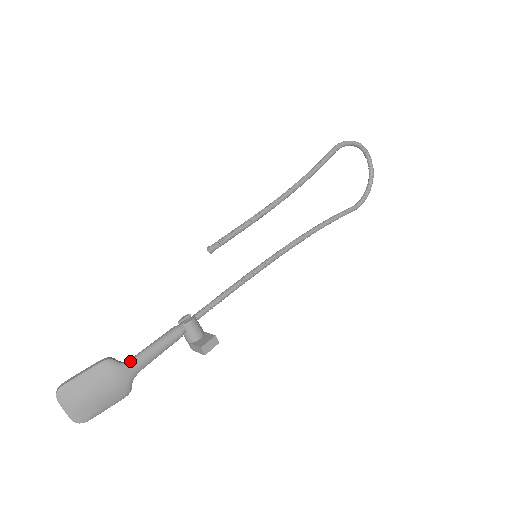
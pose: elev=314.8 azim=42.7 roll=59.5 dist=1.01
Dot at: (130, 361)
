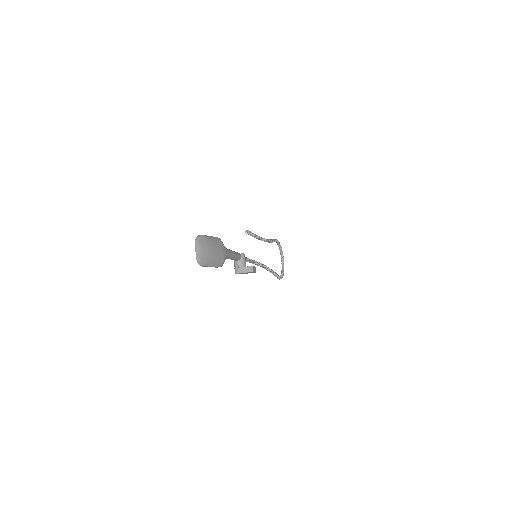
Dot at: (226, 248)
